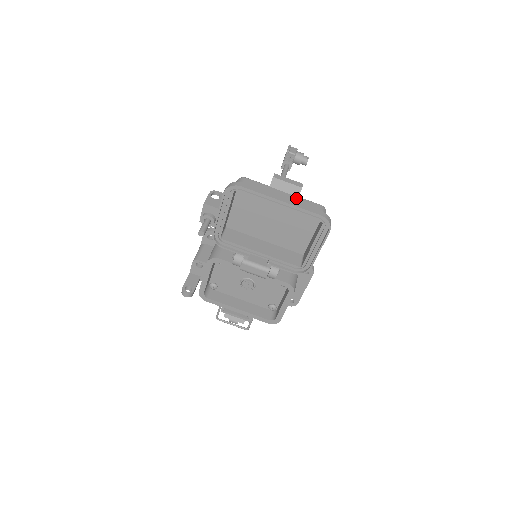
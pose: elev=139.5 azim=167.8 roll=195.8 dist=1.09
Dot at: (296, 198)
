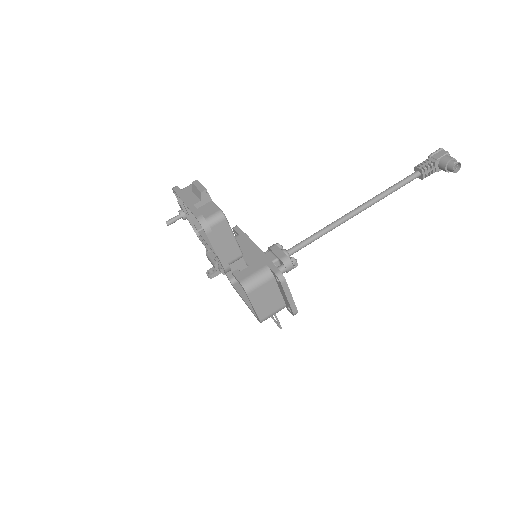
Dot at: (197, 201)
